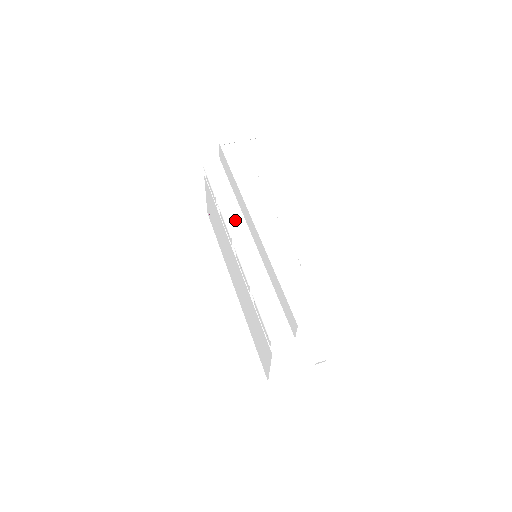
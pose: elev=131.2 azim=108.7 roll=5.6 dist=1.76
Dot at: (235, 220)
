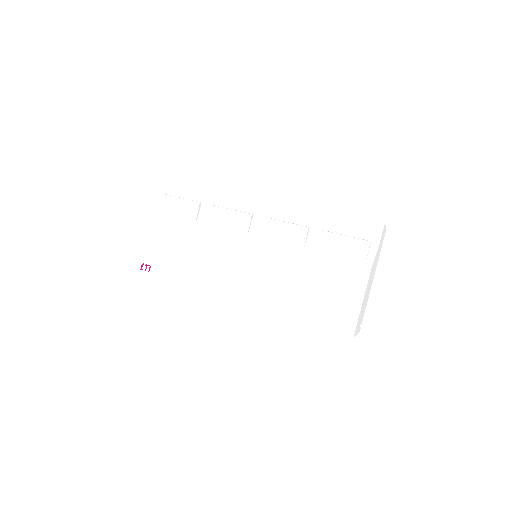
Dot at: occluded
